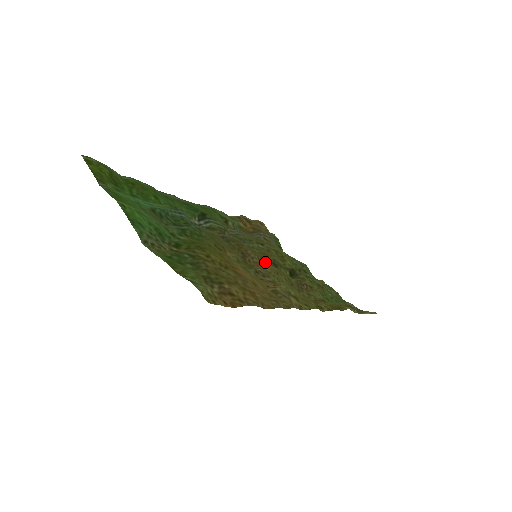
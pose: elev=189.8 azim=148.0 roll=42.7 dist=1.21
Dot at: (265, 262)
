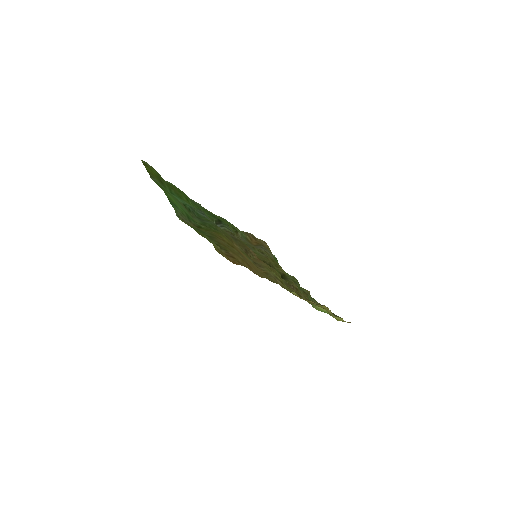
Dot at: occluded
